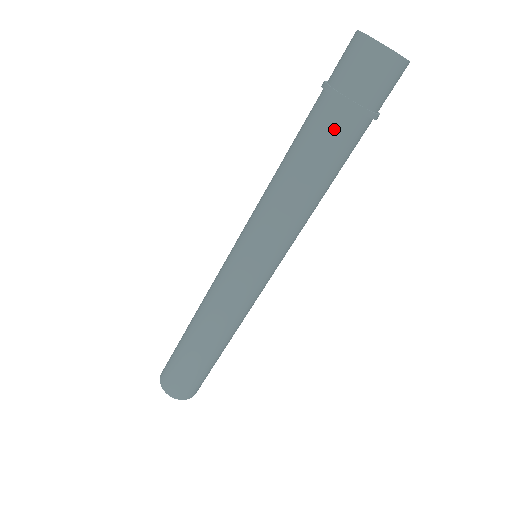
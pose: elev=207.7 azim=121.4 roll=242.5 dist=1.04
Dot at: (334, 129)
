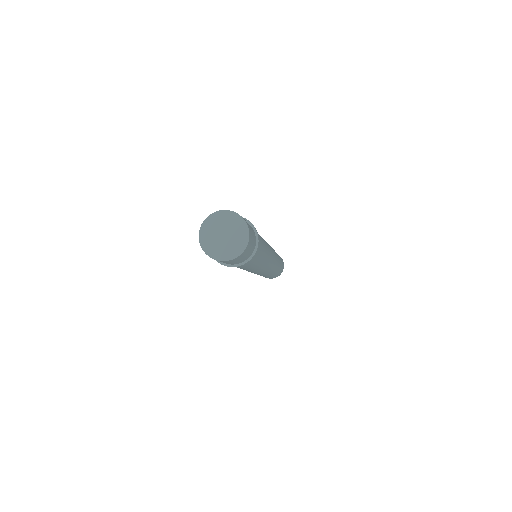
Dot at: occluded
